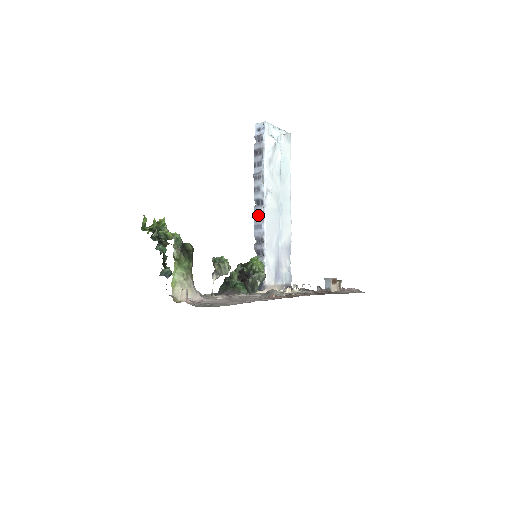
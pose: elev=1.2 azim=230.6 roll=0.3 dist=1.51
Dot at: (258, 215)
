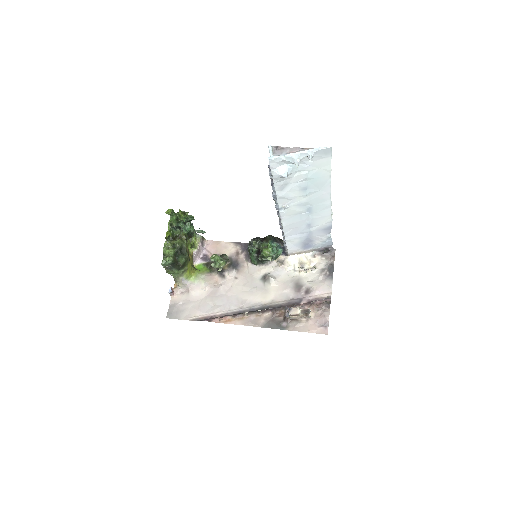
Dot at: occluded
